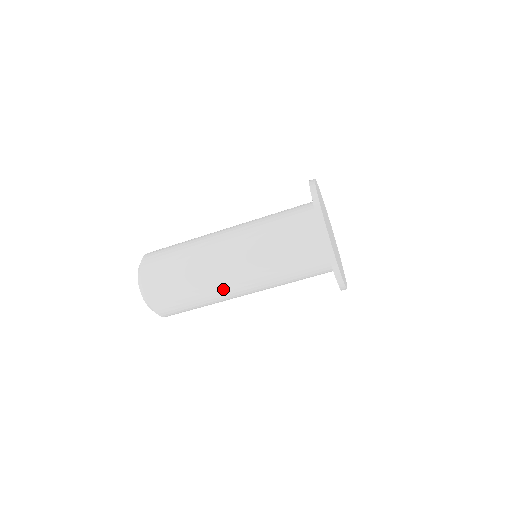
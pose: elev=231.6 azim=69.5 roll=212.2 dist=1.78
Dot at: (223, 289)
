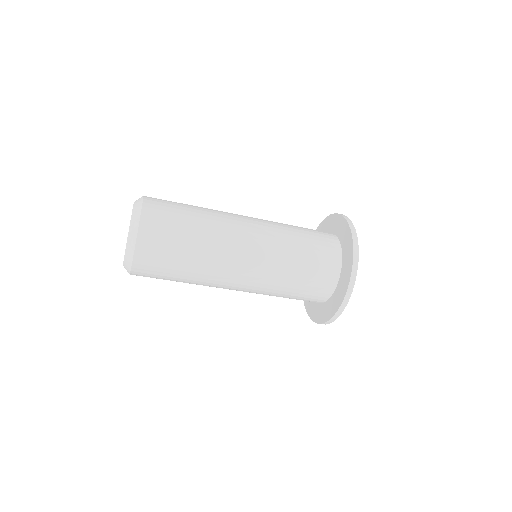
Dot at: occluded
